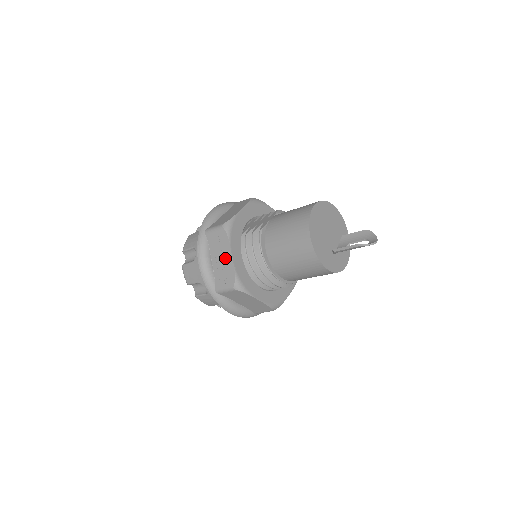
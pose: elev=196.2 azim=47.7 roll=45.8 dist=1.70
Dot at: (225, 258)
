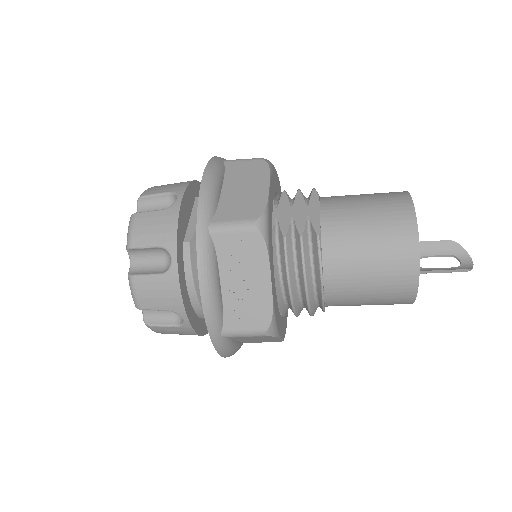
Dot at: (254, 283)
